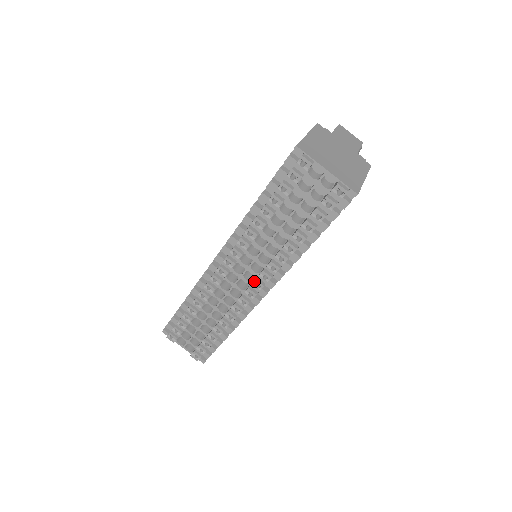
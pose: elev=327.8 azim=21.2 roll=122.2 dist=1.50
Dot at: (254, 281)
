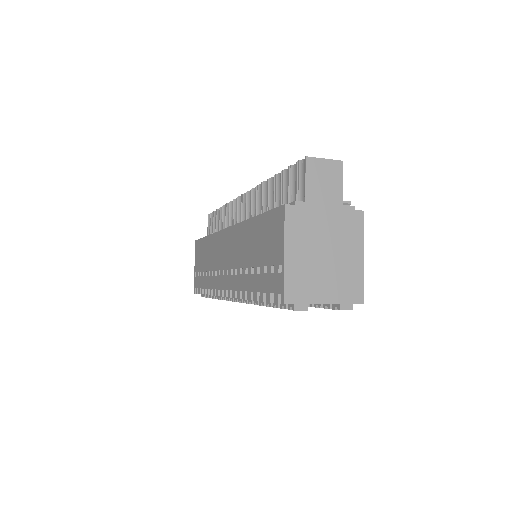
Dot at: occluded
